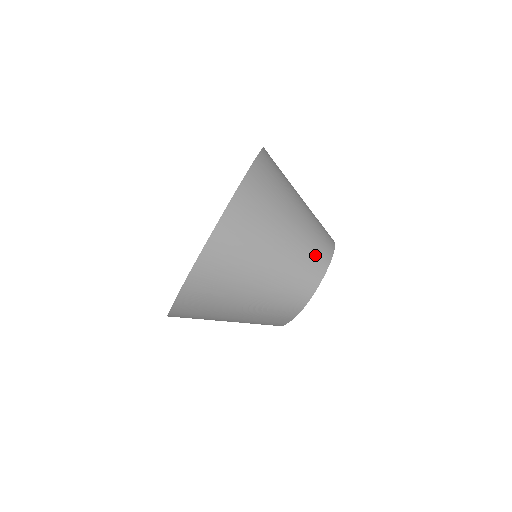
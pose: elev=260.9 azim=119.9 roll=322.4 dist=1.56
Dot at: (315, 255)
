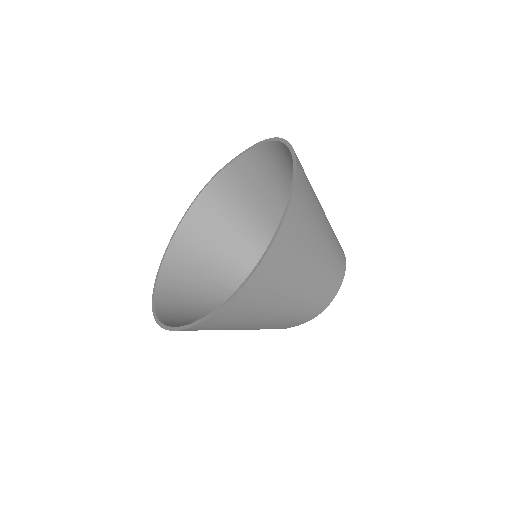
Dot at: (338, 263)
